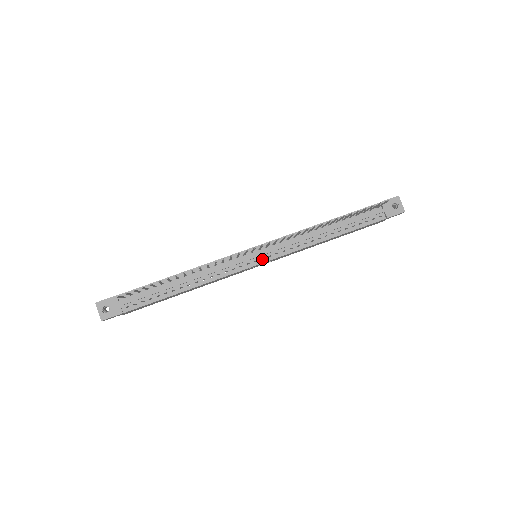
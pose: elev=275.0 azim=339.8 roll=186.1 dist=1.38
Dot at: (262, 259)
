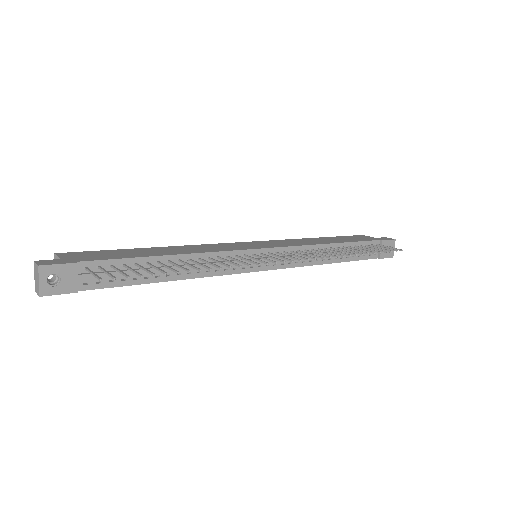
Dot at: (267, 266)
